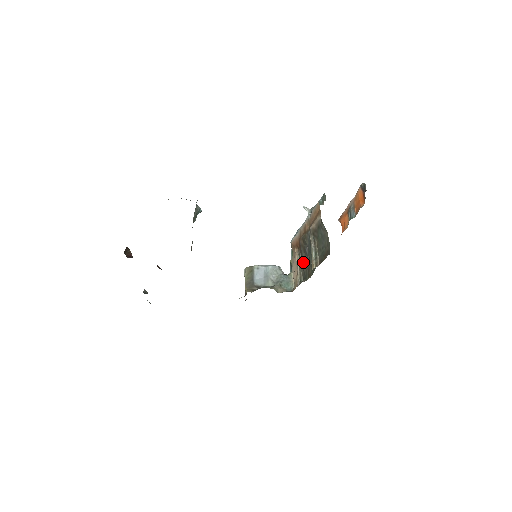
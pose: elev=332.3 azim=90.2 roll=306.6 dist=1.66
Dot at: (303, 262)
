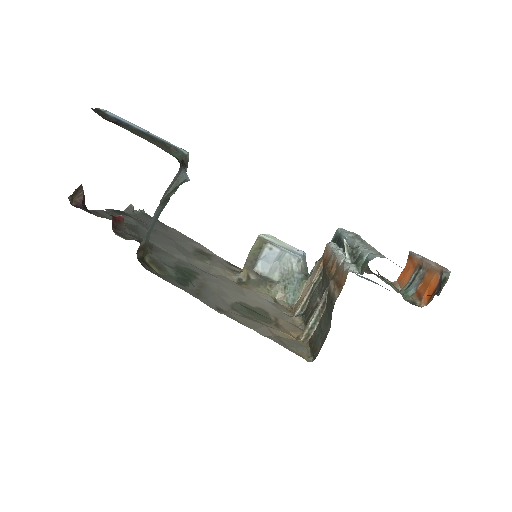
Dot at: (316, 293)
